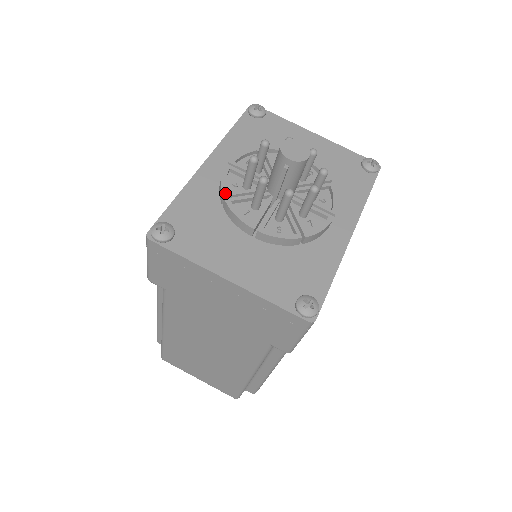
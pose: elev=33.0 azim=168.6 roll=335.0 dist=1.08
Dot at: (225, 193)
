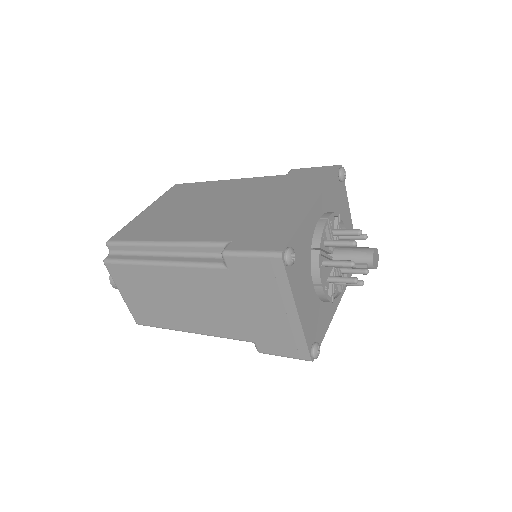
Dot at: (321, 245)
